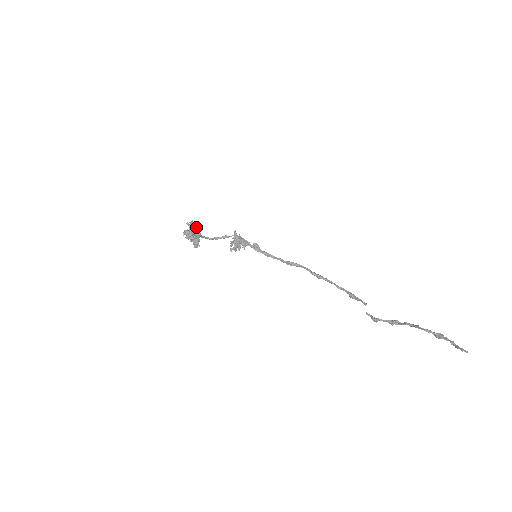
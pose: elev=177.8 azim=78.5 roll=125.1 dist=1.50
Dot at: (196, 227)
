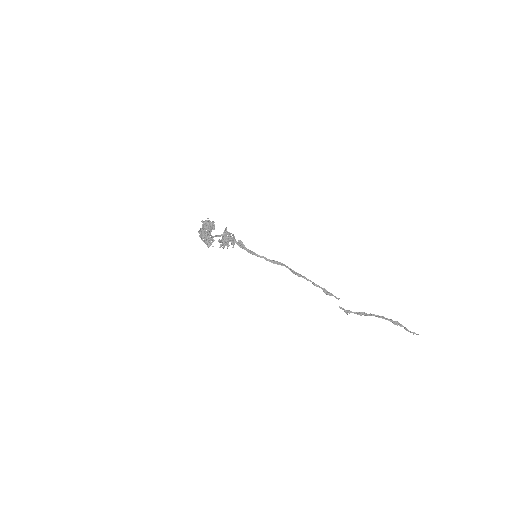
Dot at: (213, 226)
